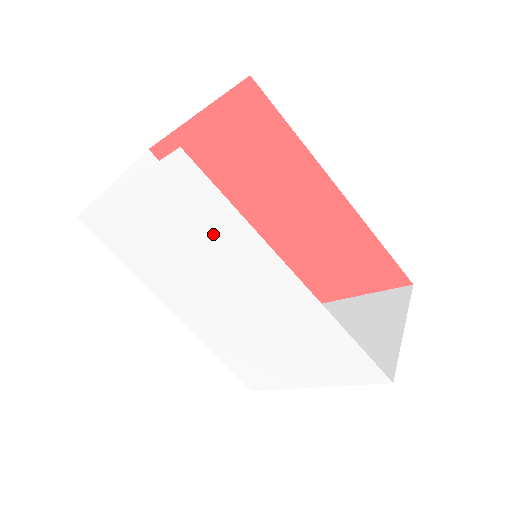
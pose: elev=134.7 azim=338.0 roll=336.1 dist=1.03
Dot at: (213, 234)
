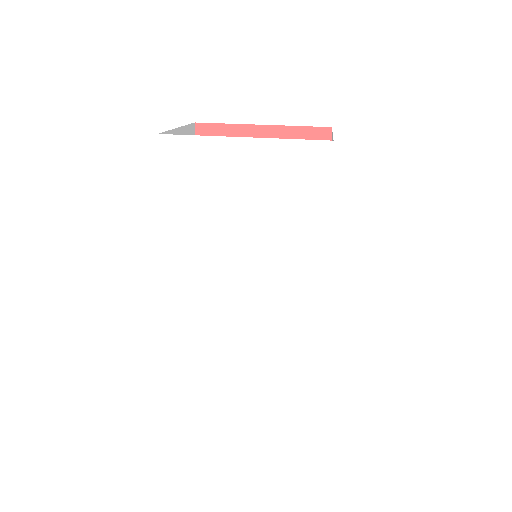
Dot at: (292, 216)
